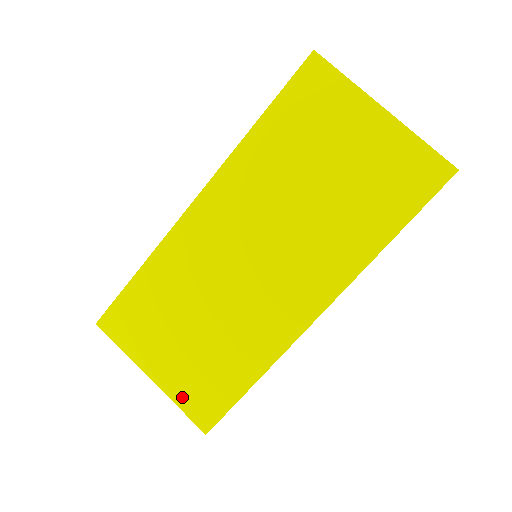
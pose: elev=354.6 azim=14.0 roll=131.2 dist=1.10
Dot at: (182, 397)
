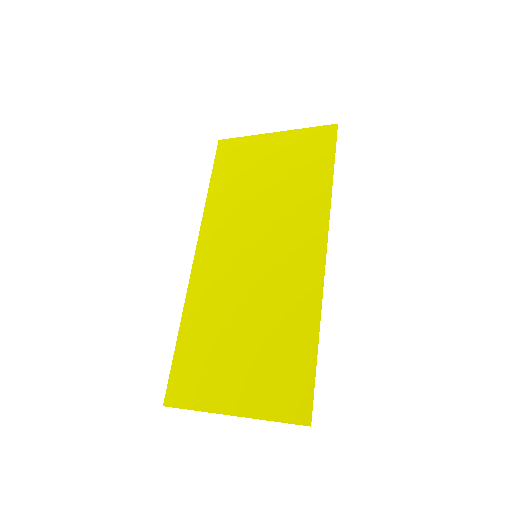
Dot at: (268, 408)
